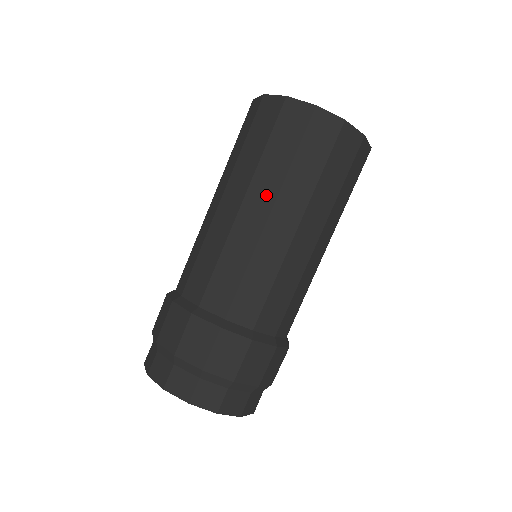
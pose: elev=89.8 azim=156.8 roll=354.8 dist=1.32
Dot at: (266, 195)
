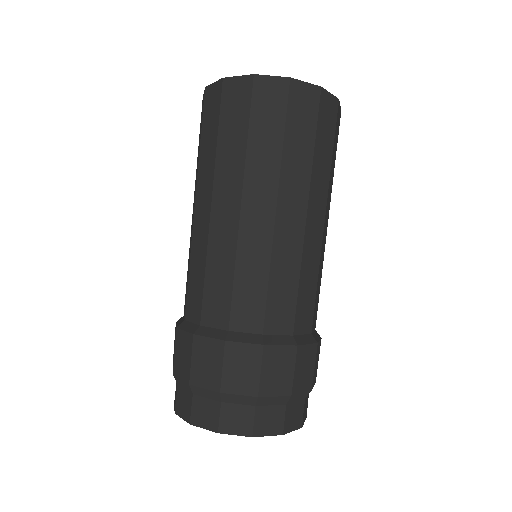
Dot at: (266, 188)
